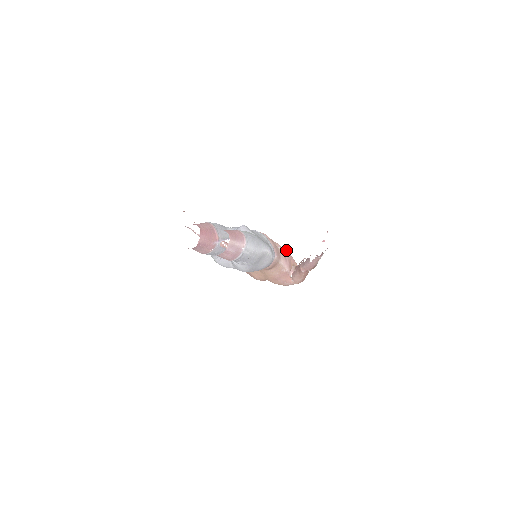
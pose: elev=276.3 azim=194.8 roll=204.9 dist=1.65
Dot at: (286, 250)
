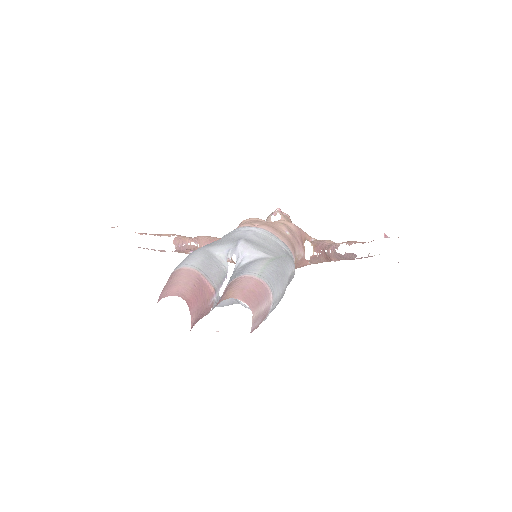
Dot at: (291, 224)
